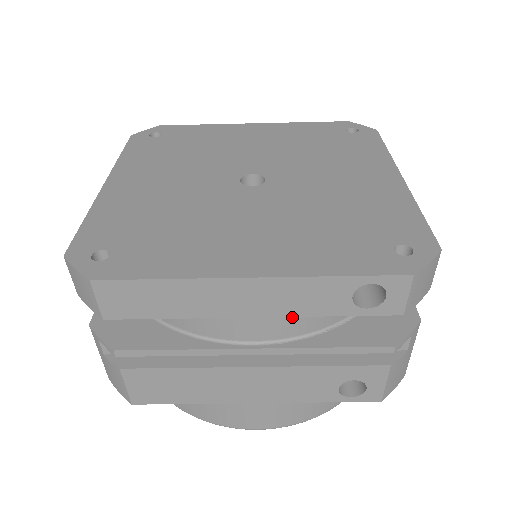
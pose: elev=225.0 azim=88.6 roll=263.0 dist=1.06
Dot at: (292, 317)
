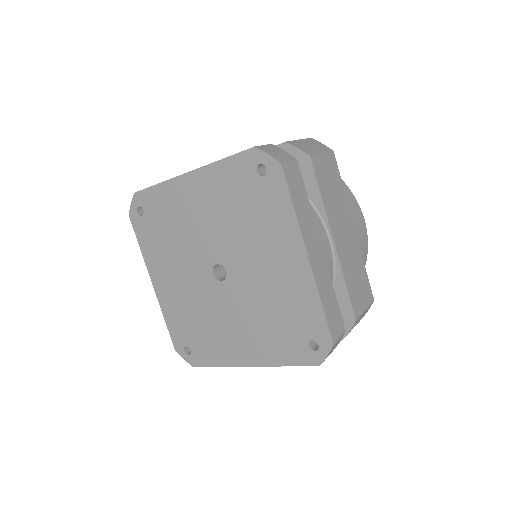
Dot at: occluded
